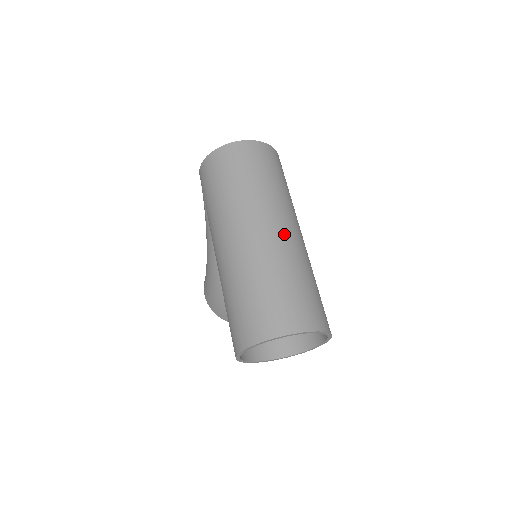
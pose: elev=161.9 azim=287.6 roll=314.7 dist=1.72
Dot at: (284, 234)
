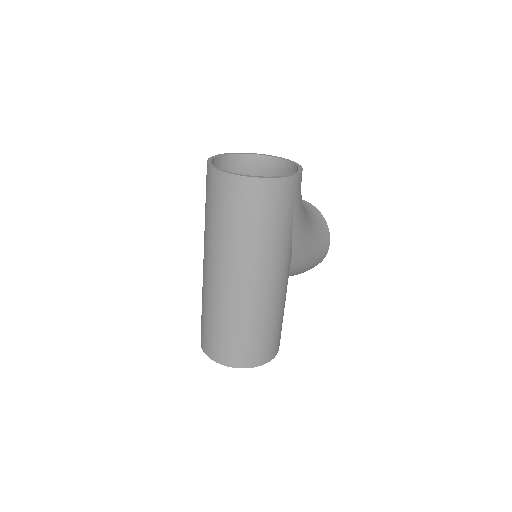
Dot at: (230, 288)
